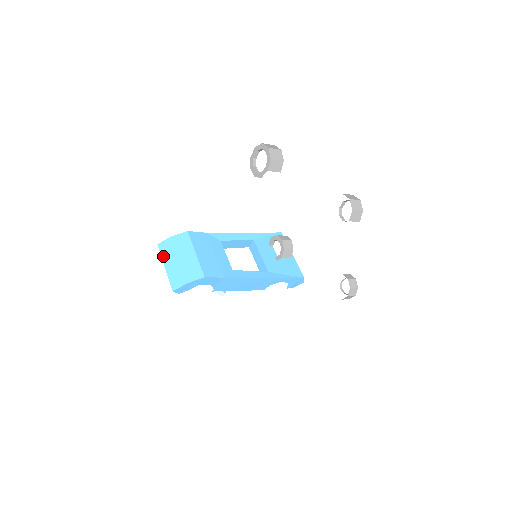
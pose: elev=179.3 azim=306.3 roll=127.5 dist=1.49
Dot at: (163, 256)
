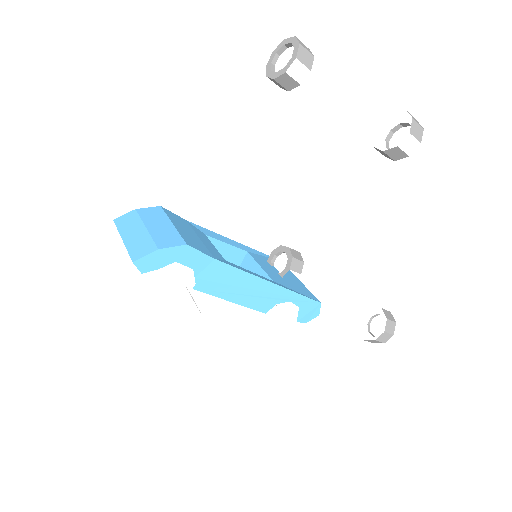
Dot at: (121, 229)
